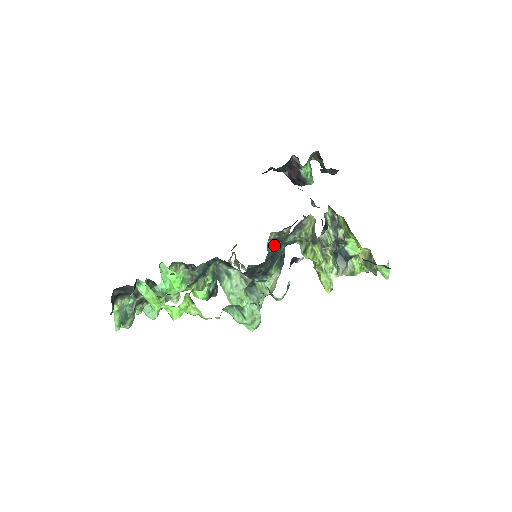
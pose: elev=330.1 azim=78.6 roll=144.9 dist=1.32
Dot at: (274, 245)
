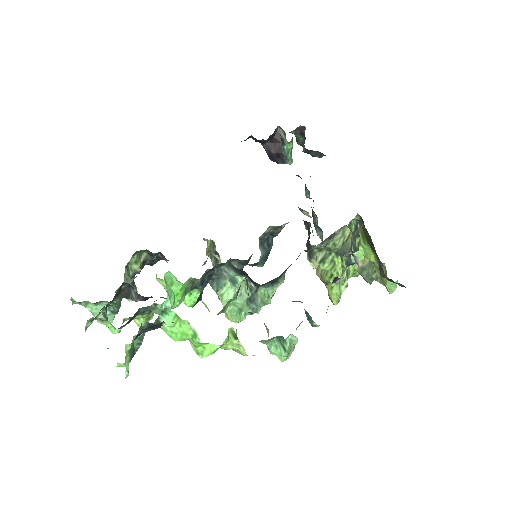
Dot at: (265, 239)
